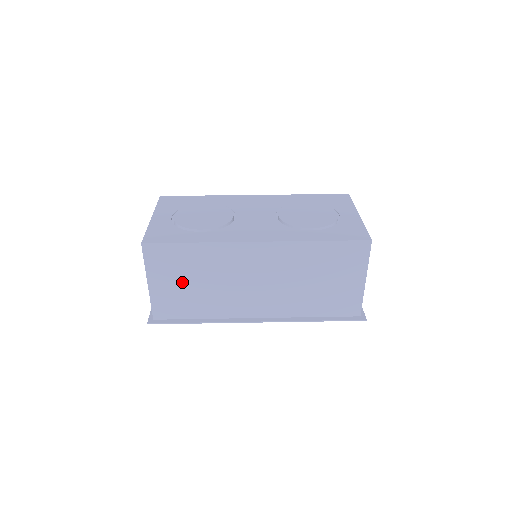
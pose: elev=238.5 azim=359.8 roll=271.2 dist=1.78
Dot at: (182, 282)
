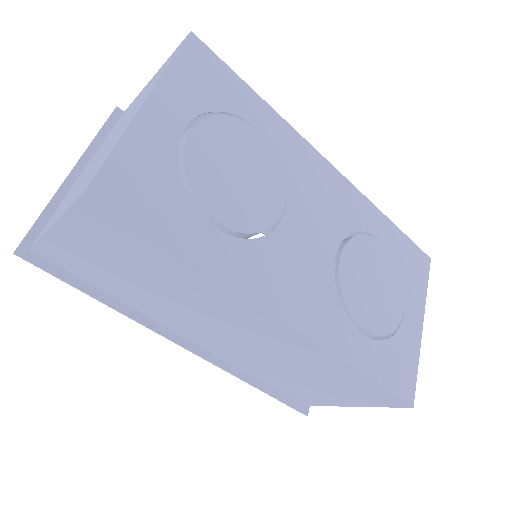
Dot at: (118, 263)
